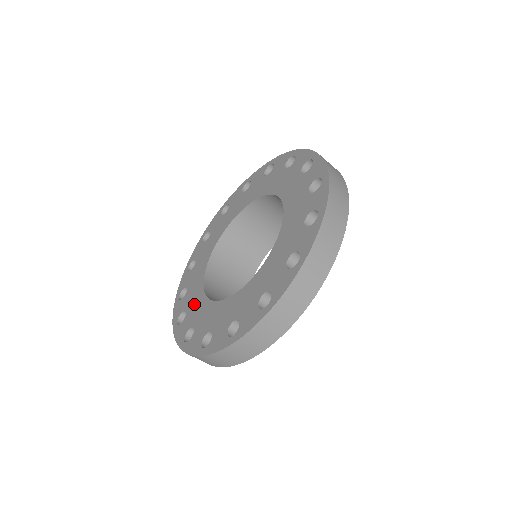
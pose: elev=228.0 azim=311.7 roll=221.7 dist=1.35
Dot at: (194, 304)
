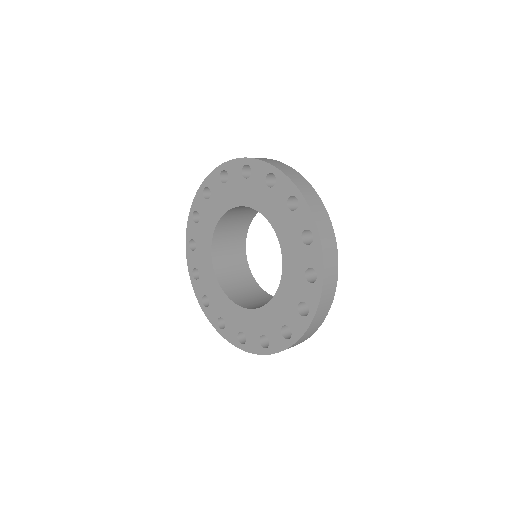
Dot at: (214, 295)
